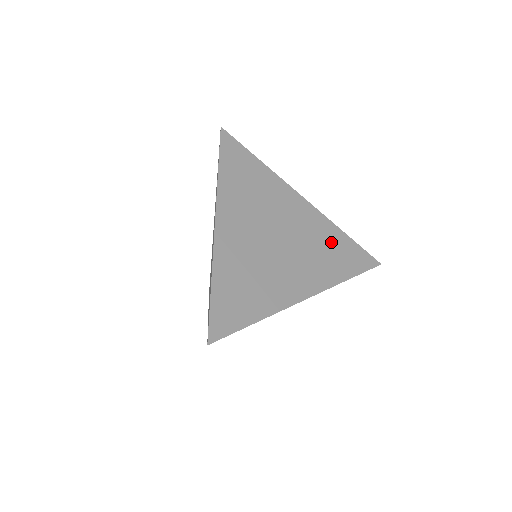
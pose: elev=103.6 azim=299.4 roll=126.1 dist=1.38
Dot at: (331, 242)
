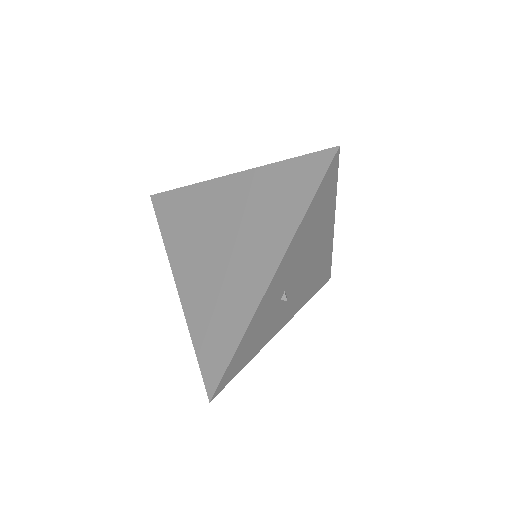
Dot at: (271, 190)
